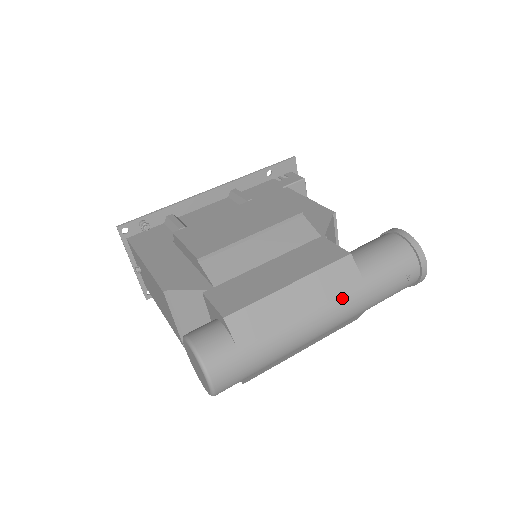
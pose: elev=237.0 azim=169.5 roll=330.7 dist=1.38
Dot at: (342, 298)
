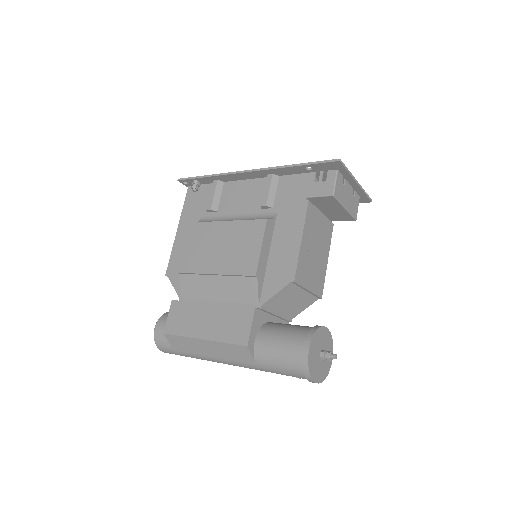
Dot at: (238, 363)
